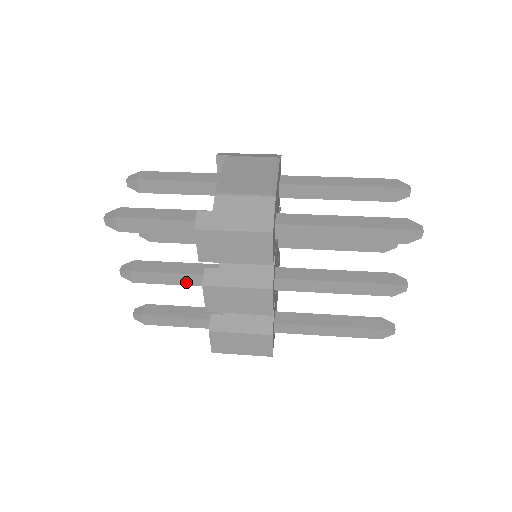
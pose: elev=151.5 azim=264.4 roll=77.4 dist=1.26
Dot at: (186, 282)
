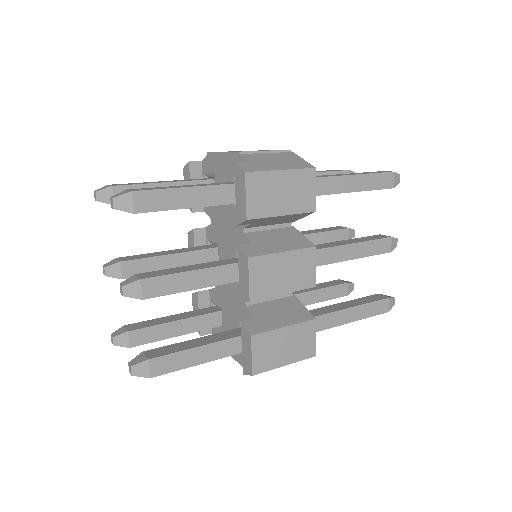
Dot at: (209, 281)
